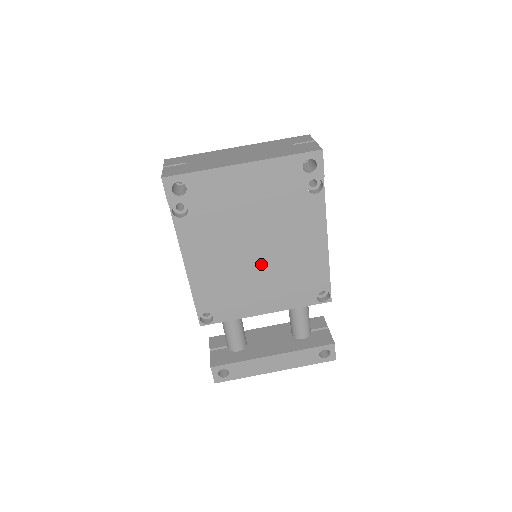
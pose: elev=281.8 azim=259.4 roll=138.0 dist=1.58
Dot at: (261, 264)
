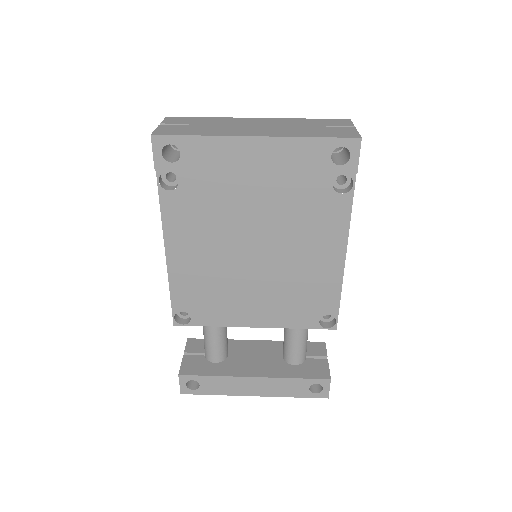
Dot at: (258, 267)
